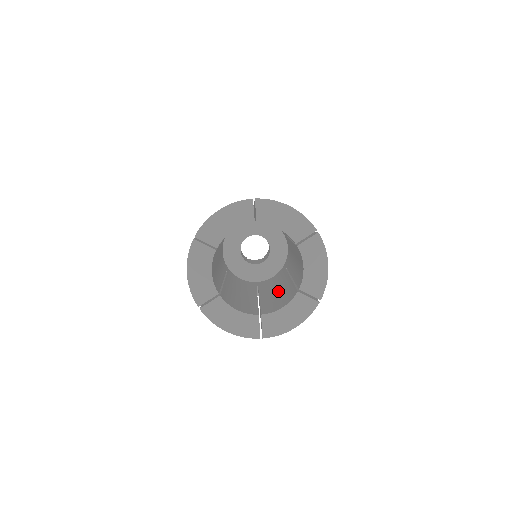
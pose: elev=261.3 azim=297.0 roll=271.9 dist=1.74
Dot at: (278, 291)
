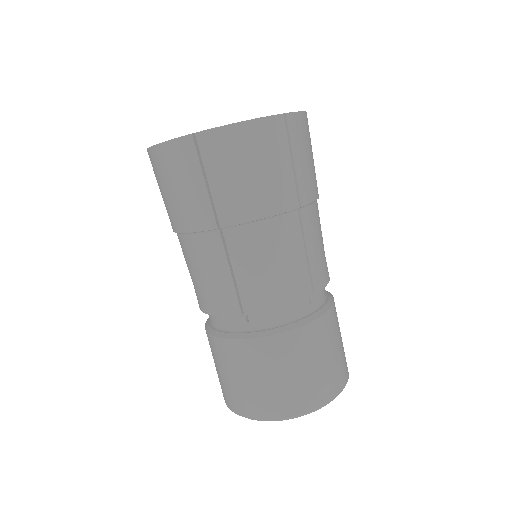
Dot at: occluded
